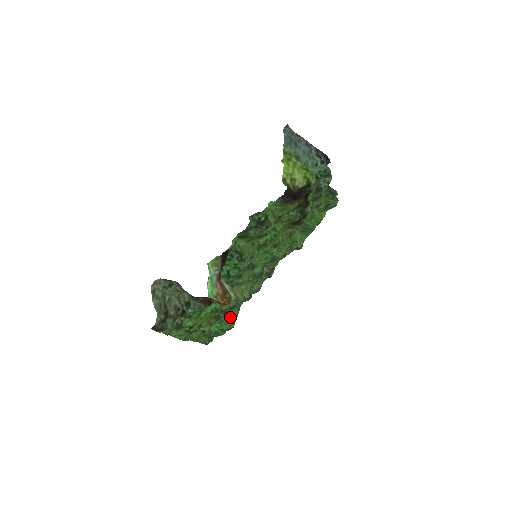
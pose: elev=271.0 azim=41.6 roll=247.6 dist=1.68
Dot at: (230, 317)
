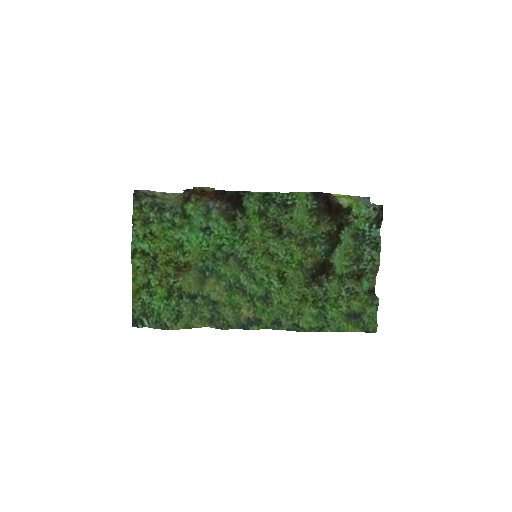
Dot at: (178, 307)
